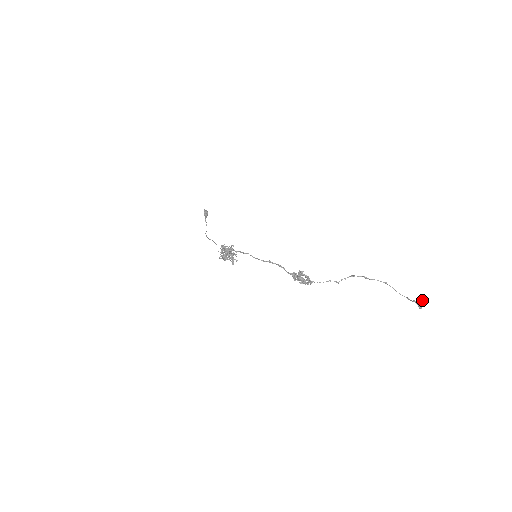
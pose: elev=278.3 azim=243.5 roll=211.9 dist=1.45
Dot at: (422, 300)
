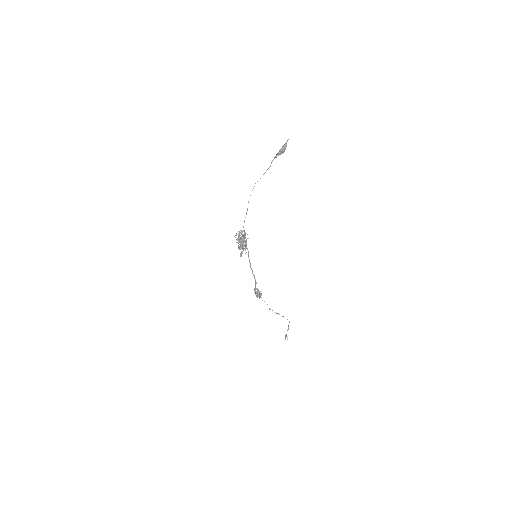
Dot at: occluded
